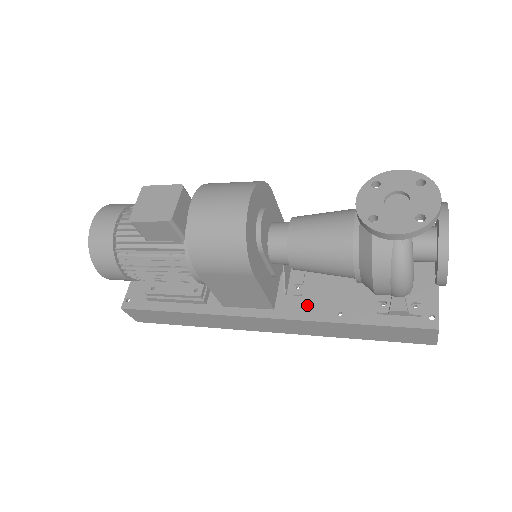
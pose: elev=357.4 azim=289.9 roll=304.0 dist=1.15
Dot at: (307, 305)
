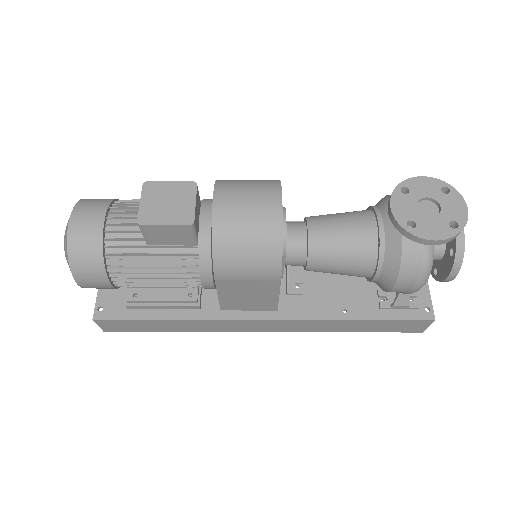
Dot at: (311, 304)
